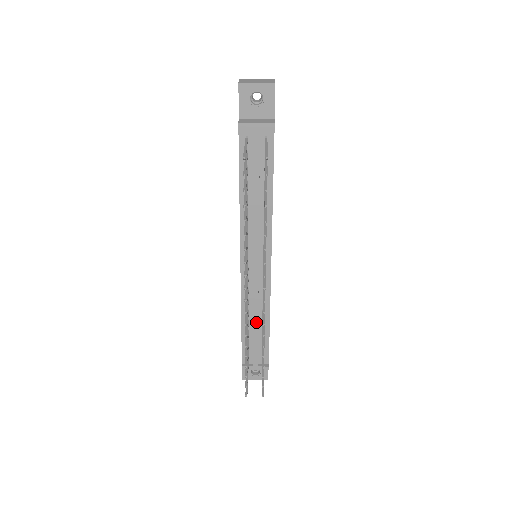
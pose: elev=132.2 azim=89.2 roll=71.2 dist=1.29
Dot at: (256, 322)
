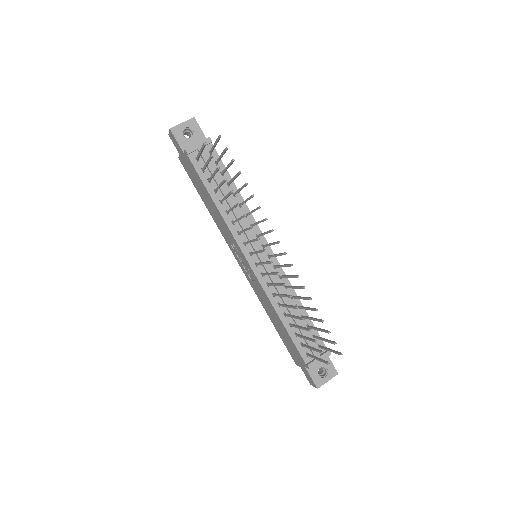
Dot at: (292, 309)
